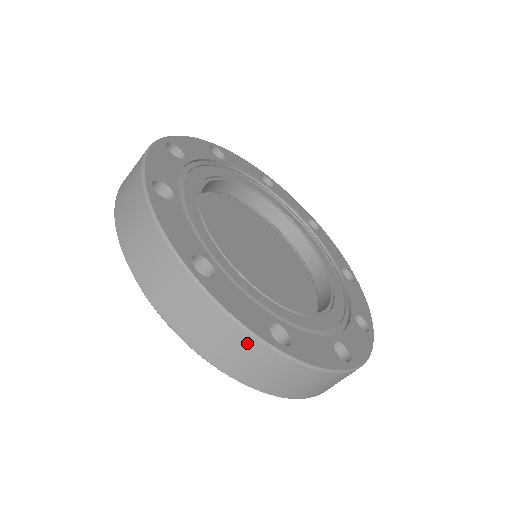
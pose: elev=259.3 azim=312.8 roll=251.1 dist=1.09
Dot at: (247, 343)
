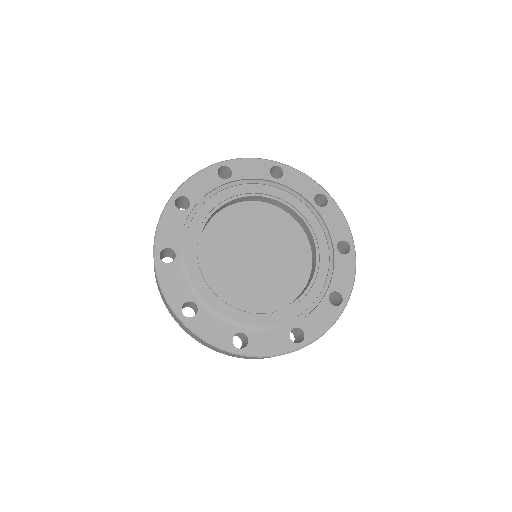
Dot at: occluded
